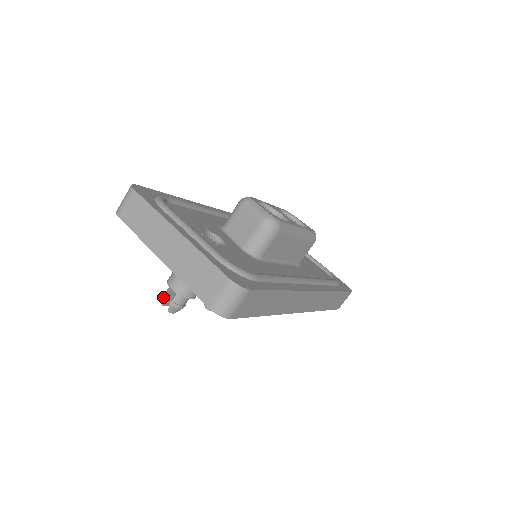
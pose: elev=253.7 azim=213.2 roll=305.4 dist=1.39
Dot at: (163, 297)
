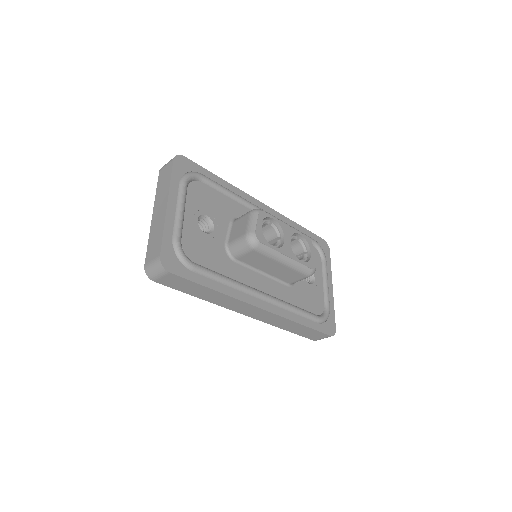
Dot at: occluded
